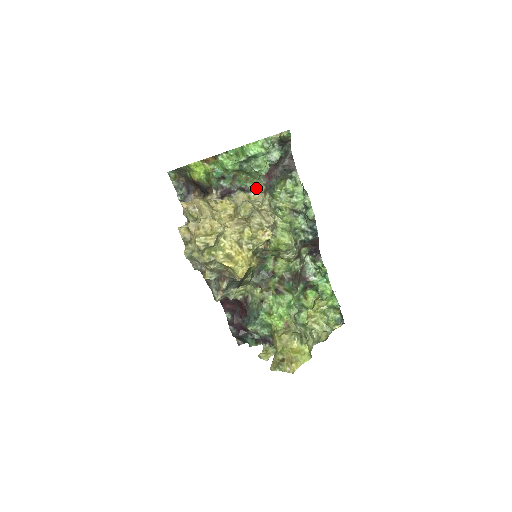
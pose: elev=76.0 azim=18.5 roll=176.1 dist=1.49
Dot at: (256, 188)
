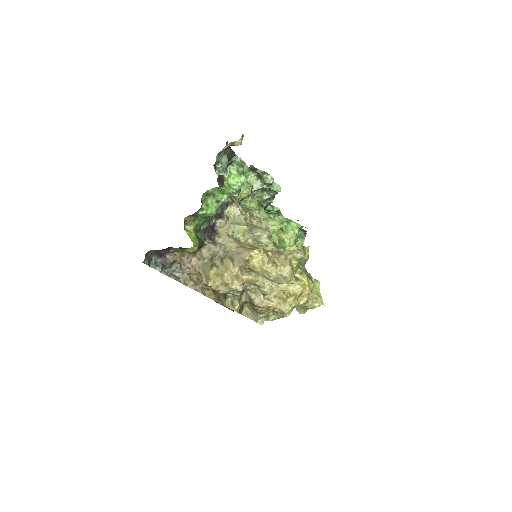
Dot at: (225, 204)
